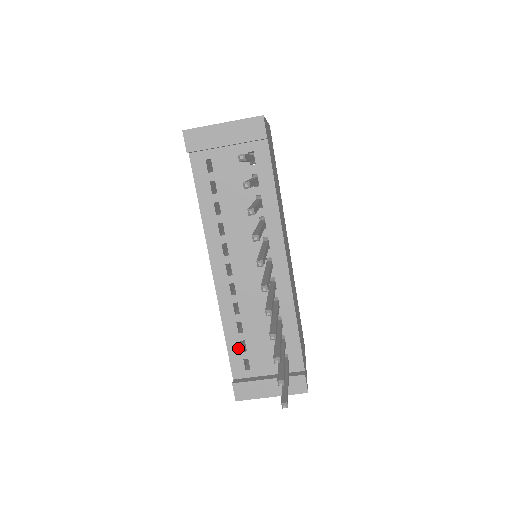
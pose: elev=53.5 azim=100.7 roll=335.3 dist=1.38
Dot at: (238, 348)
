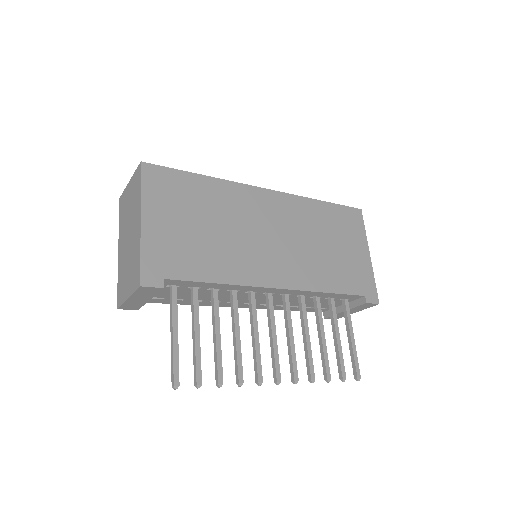
Dot at: (307, 309)
